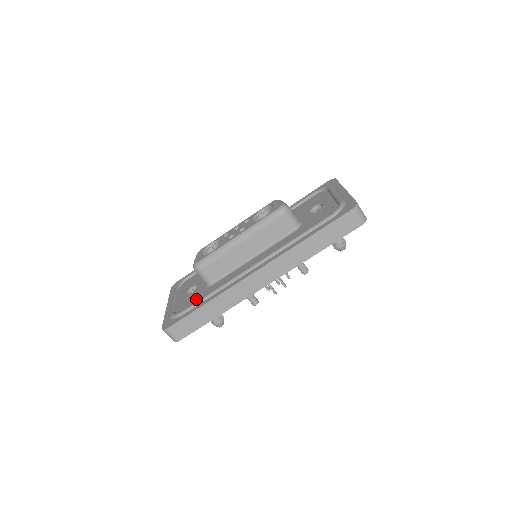
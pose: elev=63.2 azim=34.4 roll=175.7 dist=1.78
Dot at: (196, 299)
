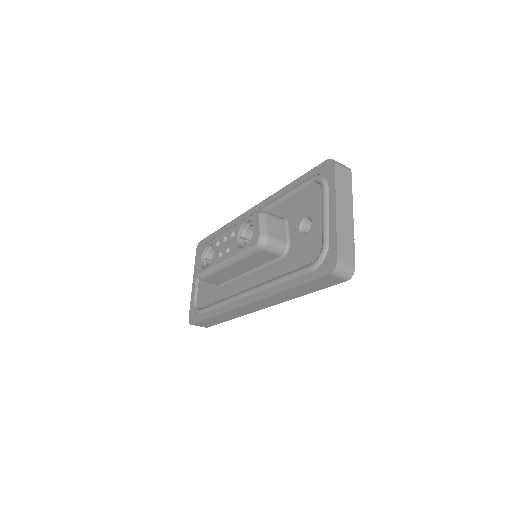
Dot at: (209, 299)
